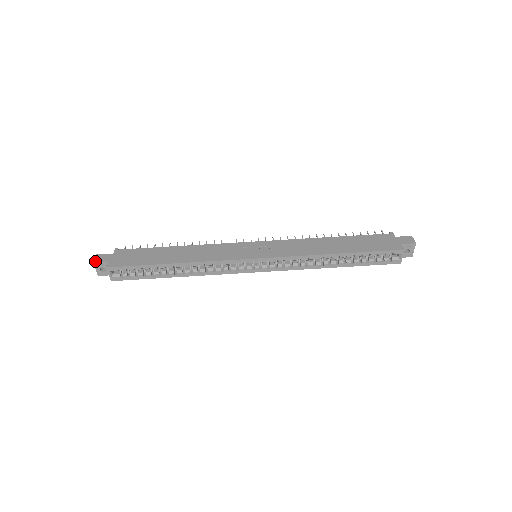
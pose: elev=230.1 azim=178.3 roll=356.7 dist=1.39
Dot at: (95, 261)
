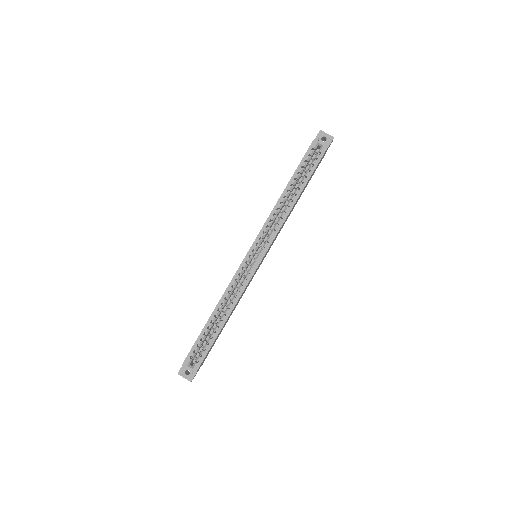
Dot at: (178, 372)
